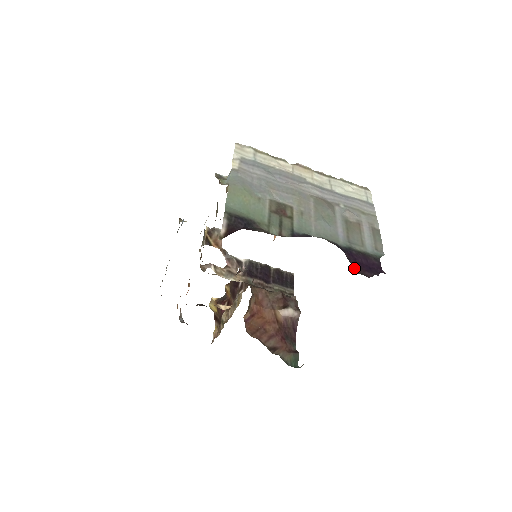
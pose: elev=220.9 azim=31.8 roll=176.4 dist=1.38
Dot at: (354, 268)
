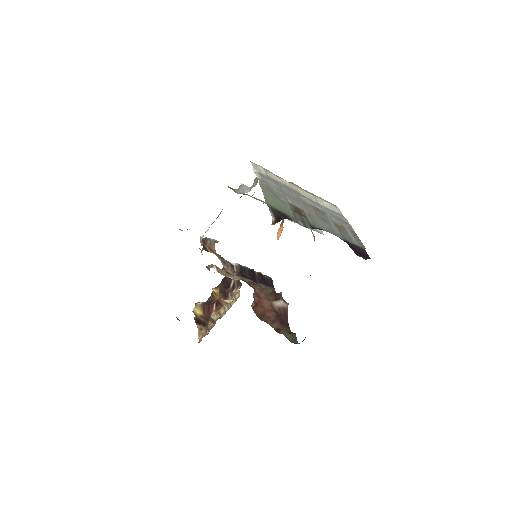
Dot at: (355, 253)
